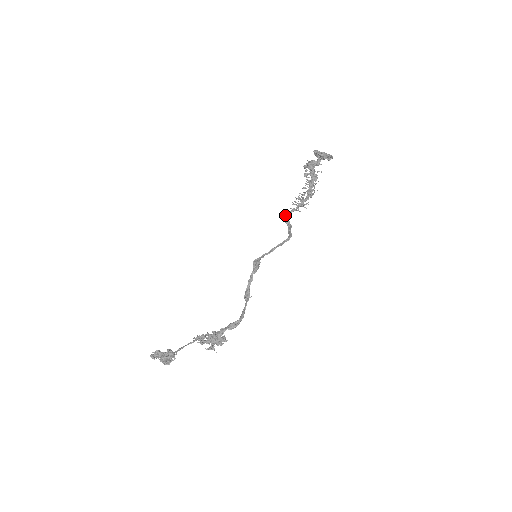
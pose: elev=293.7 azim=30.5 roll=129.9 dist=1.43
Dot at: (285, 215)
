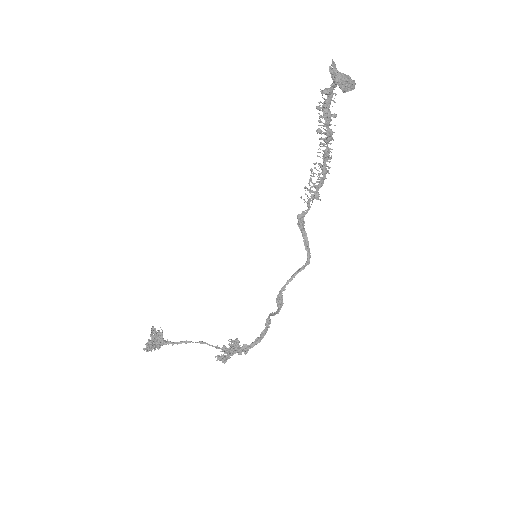
Dot at: (300, 220)
